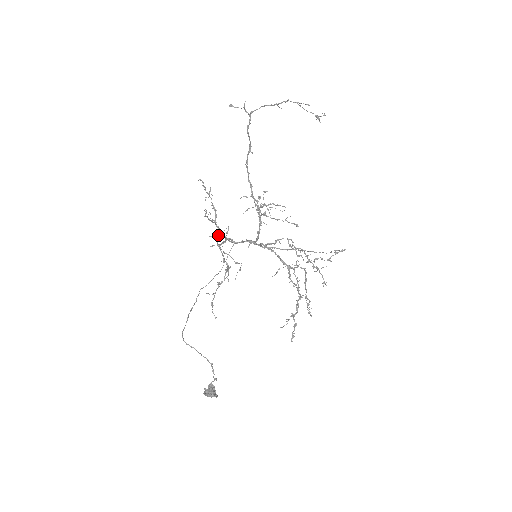
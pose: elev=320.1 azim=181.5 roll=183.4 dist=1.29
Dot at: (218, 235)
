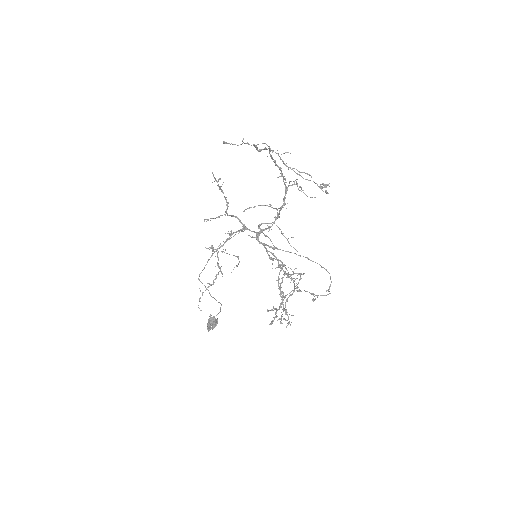
Dot at: (213, 247)
